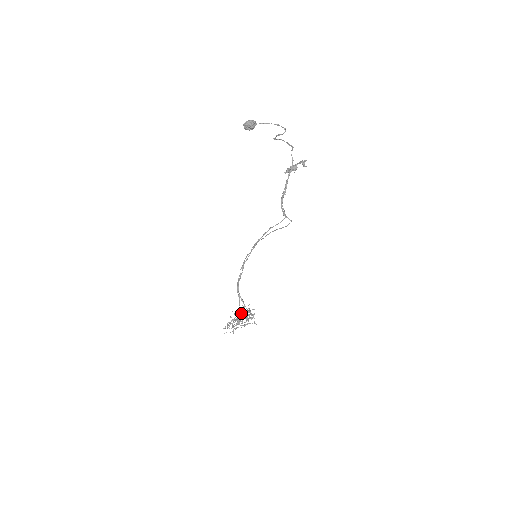
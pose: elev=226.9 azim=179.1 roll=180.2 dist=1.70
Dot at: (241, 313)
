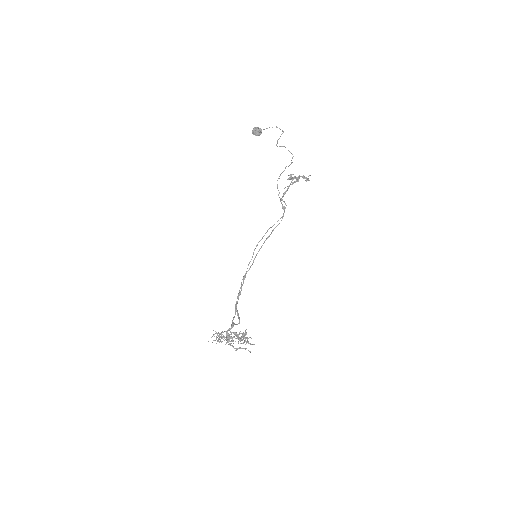
Dot at: (233, 325)
